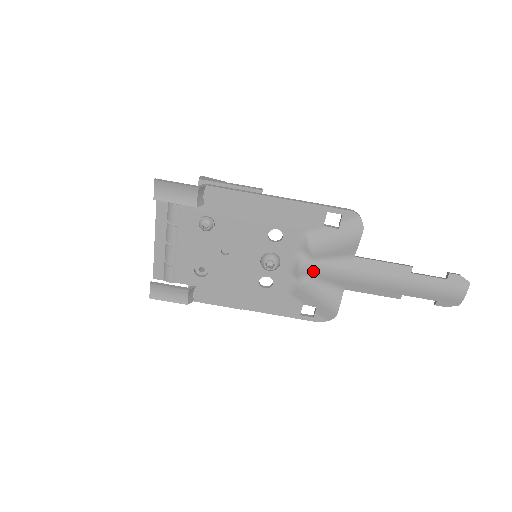
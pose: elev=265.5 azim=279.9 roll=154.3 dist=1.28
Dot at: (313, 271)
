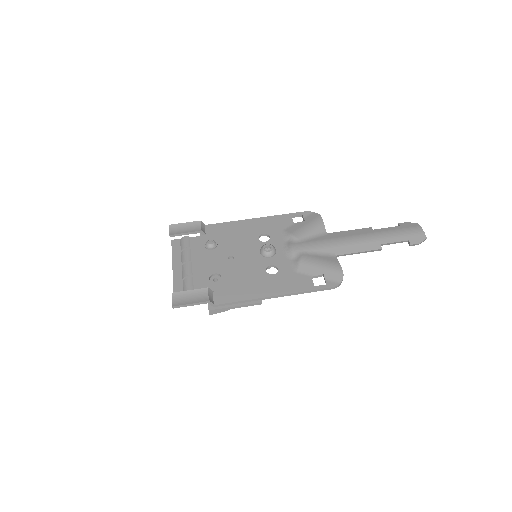
Dot at: (303, 248)
